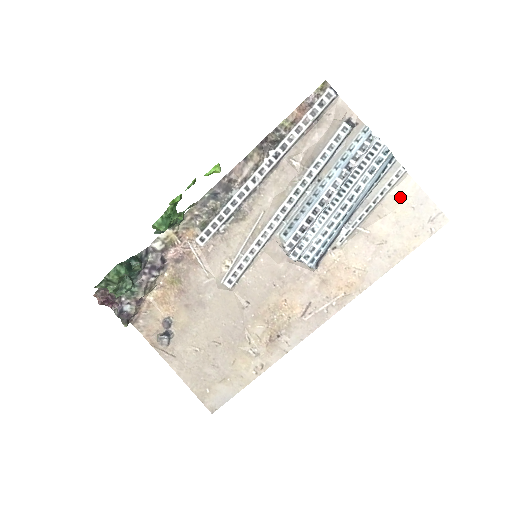
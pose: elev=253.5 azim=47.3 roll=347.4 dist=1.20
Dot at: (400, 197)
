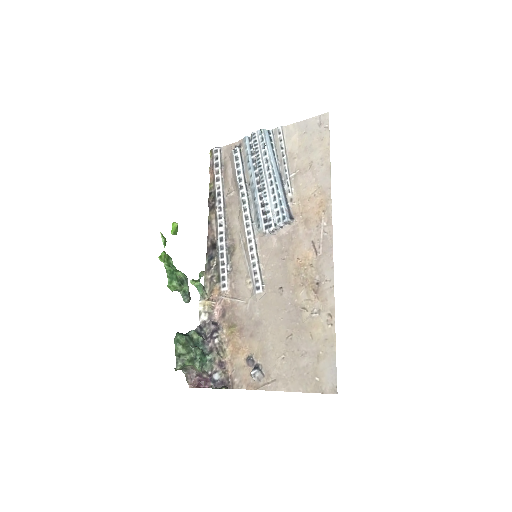
Dot at: (293, 138)
